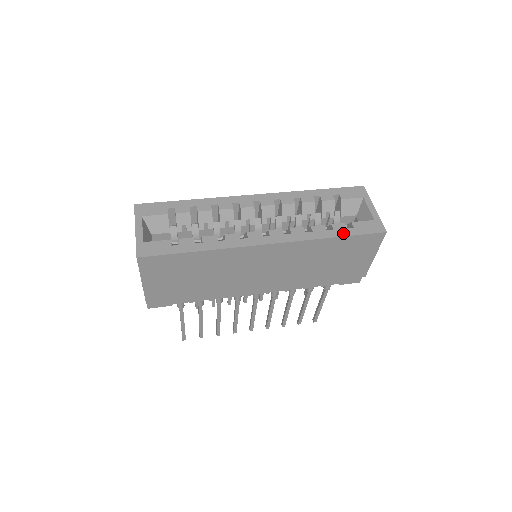
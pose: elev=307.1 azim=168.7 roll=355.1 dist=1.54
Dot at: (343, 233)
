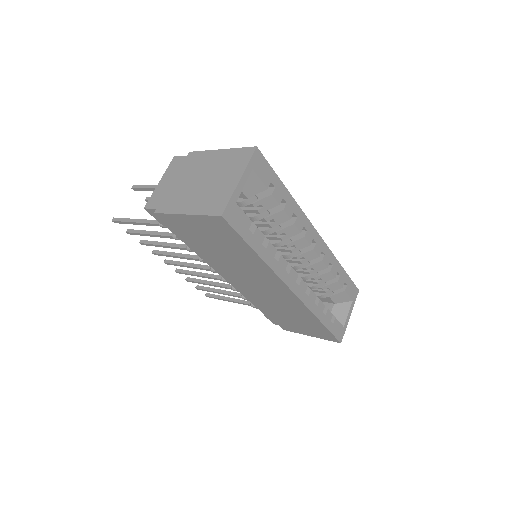
Dot at: (327, 323)
